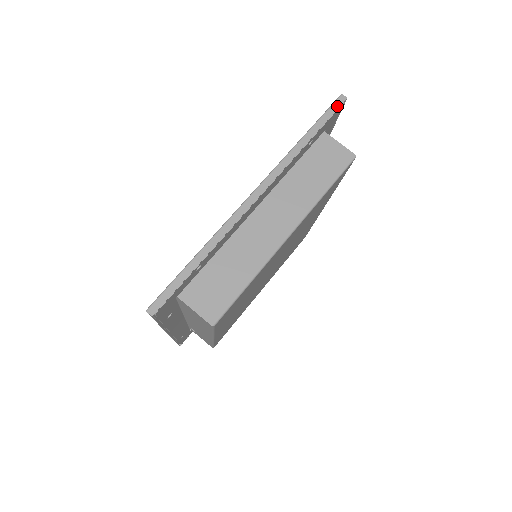
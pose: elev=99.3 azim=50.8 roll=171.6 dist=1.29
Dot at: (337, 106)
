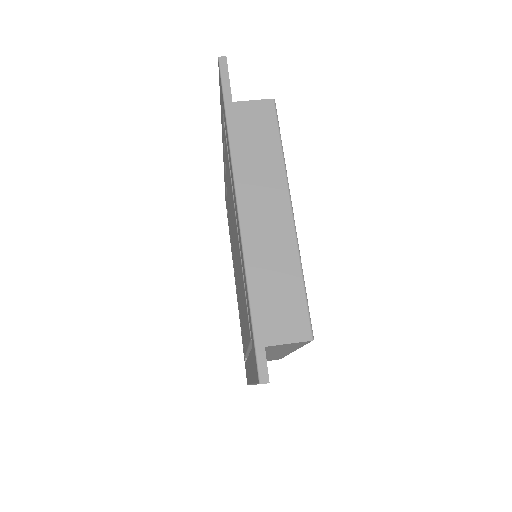
Dot at: (225, 70)
